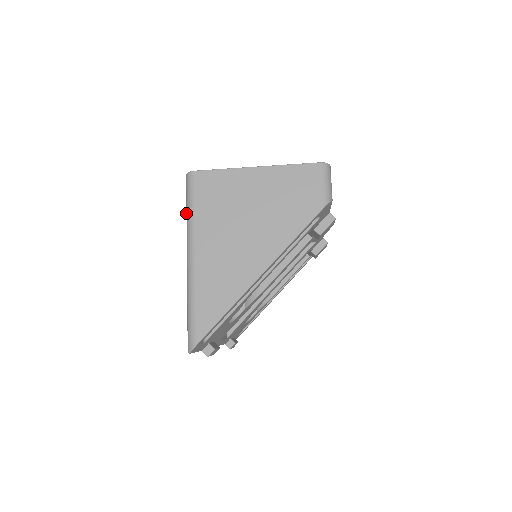
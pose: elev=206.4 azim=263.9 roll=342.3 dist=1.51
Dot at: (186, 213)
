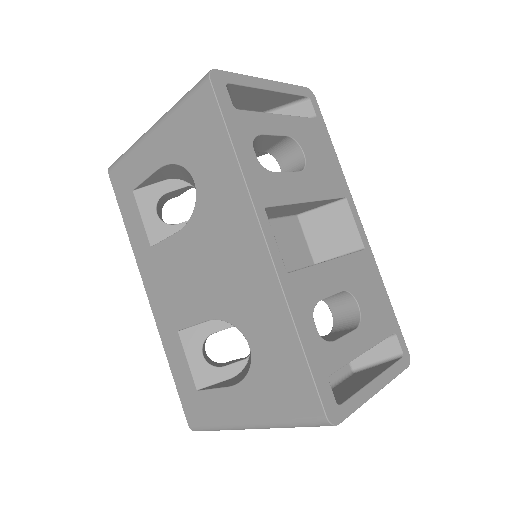
Dot at: (287, 422)
